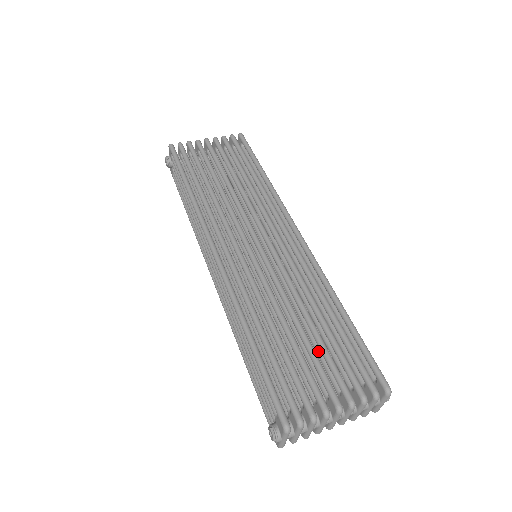
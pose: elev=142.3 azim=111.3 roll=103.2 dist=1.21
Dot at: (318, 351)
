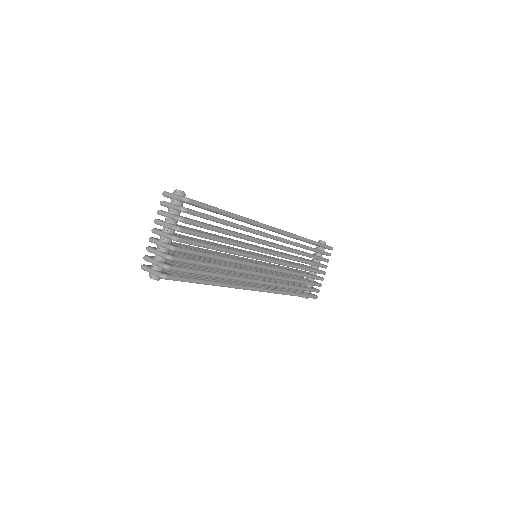
Dot at: occluded
